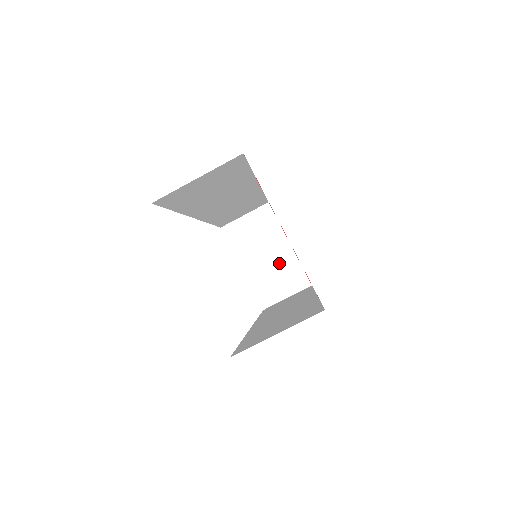
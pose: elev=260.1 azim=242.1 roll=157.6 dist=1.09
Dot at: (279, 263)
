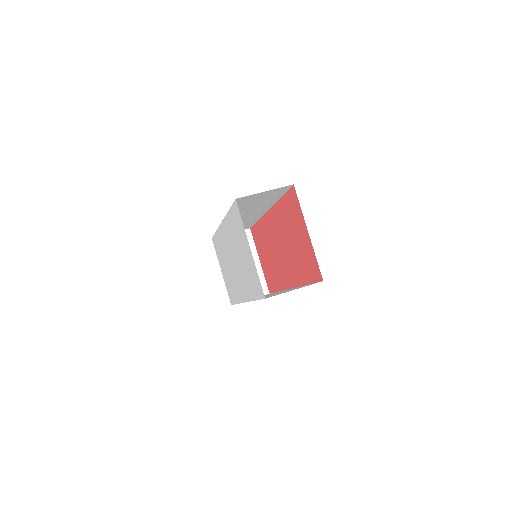
Dot at: occluded
